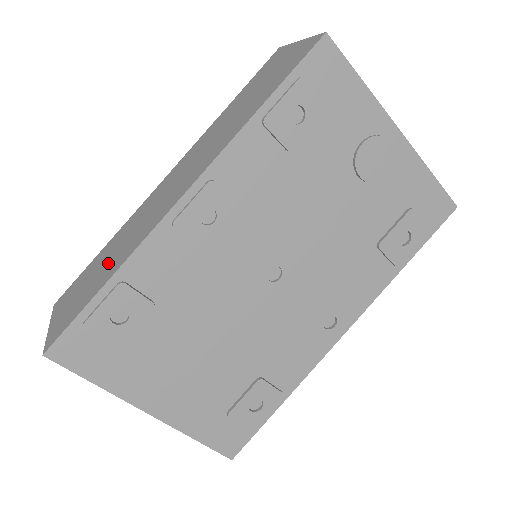
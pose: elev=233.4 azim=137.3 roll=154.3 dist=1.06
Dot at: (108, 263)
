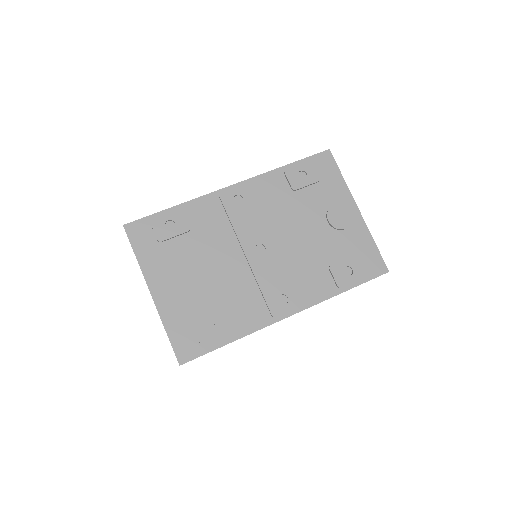
Dot at: occluded
